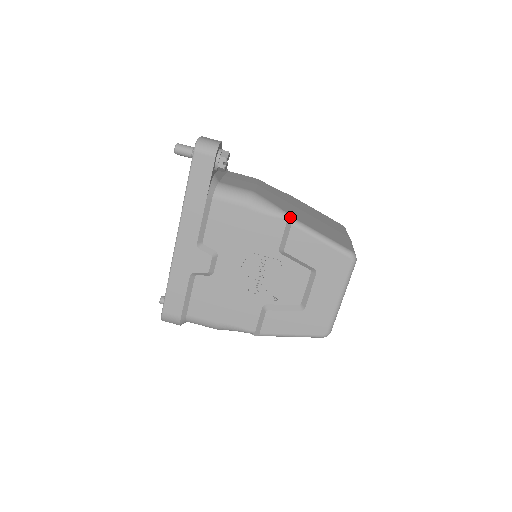
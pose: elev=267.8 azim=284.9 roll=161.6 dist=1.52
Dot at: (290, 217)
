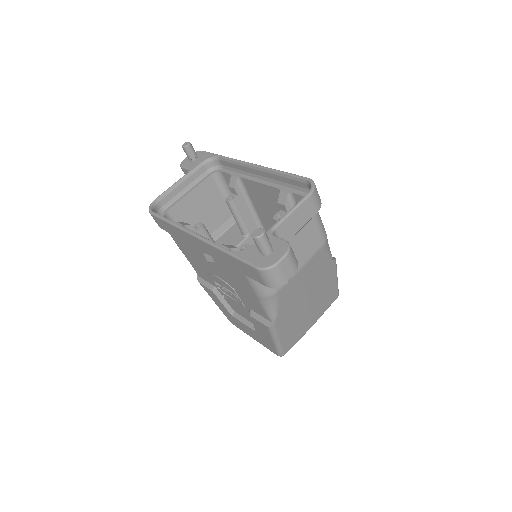
Dot at: (273, 325)
